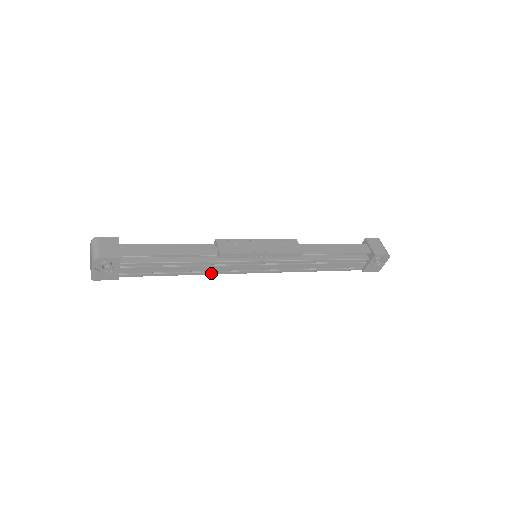
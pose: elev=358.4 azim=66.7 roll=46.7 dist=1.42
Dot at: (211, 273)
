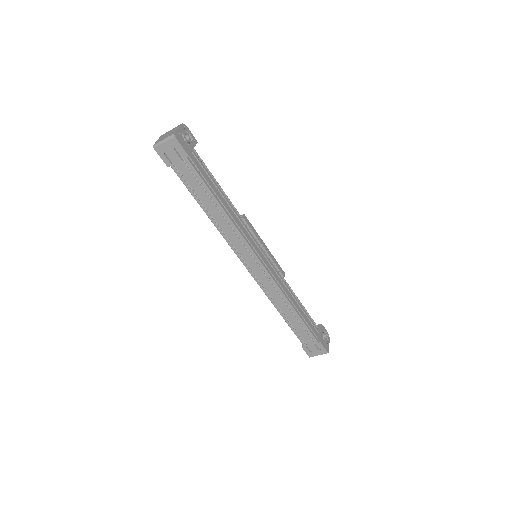
Dot at: (238, 229)
